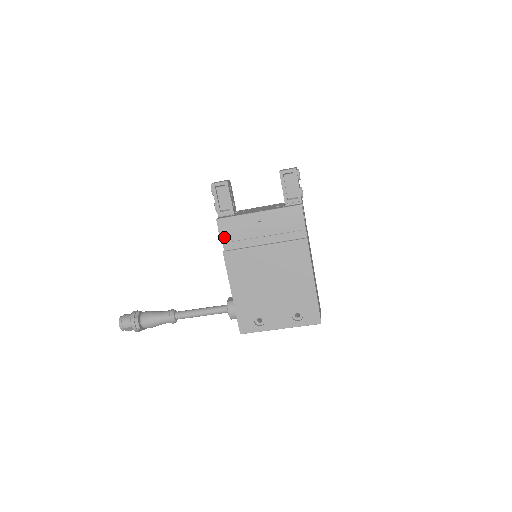
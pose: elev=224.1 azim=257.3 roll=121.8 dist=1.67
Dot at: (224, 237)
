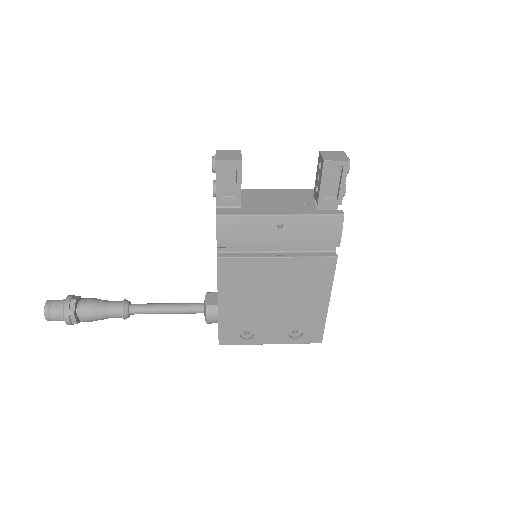
Dot at: (223, 240)
